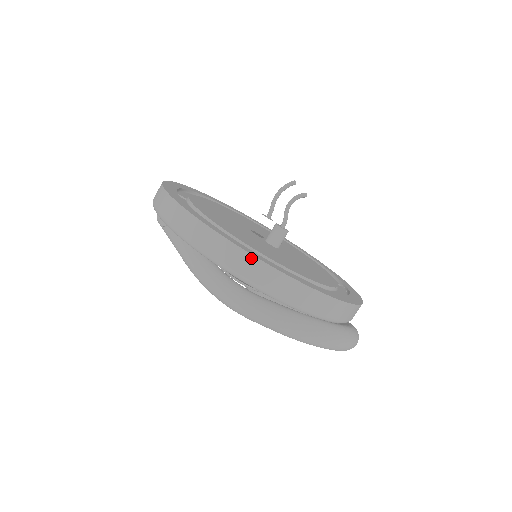
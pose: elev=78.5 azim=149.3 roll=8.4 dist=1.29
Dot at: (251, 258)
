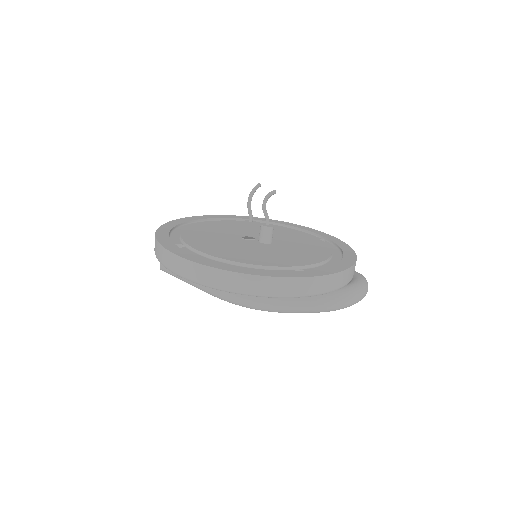
Dot at: (284, 280)
